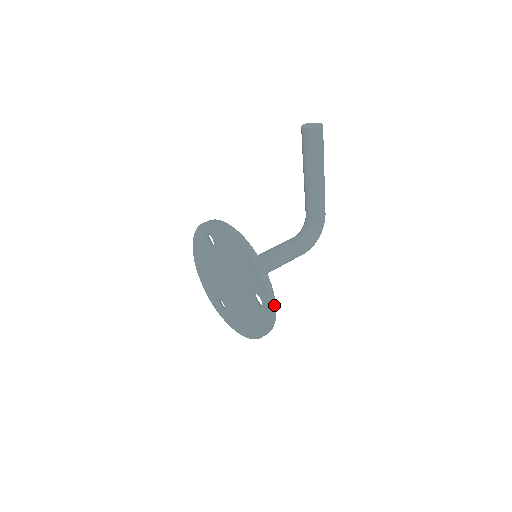
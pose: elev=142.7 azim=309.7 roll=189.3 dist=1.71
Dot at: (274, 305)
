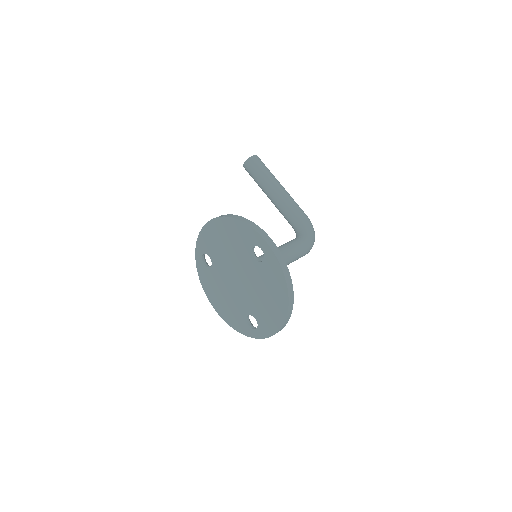
Dot at: (270, 240)
